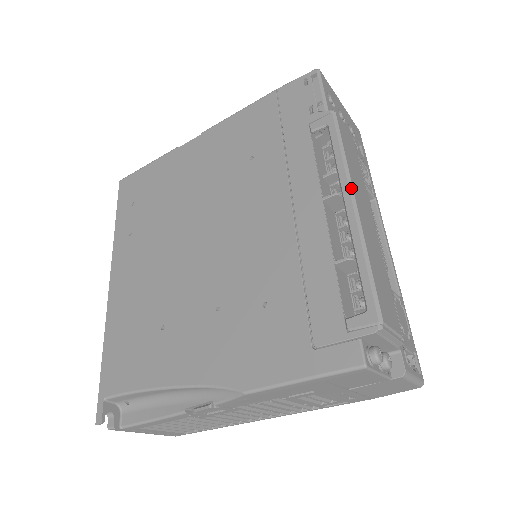
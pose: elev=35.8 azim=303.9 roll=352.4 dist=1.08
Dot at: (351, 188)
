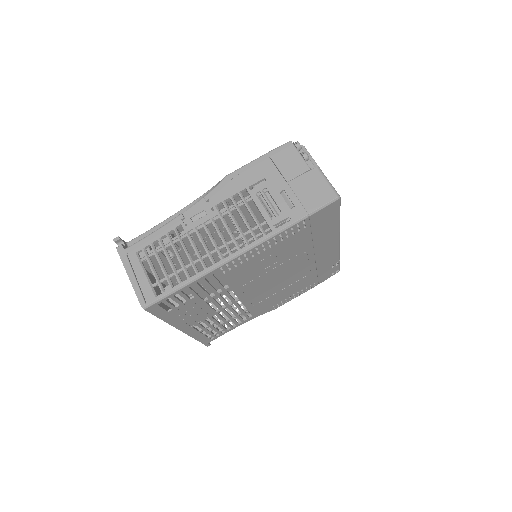
Dot at: occluded
